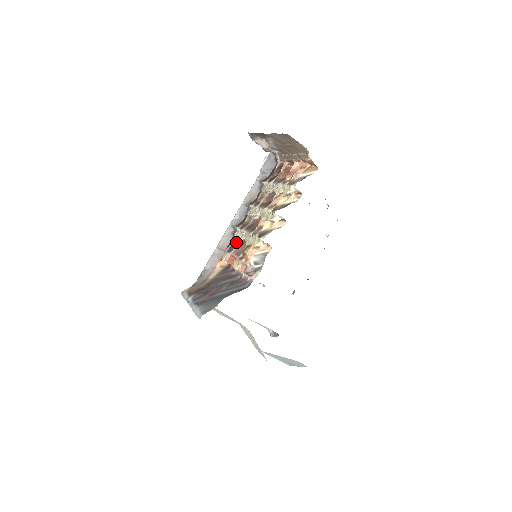
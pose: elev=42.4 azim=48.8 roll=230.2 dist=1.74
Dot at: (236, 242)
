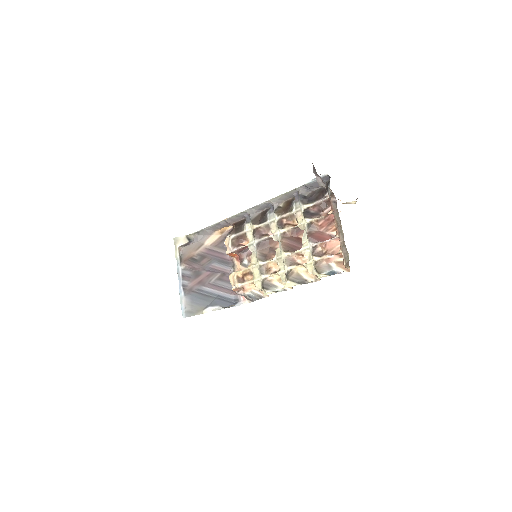
Dot at: (244, 237)
